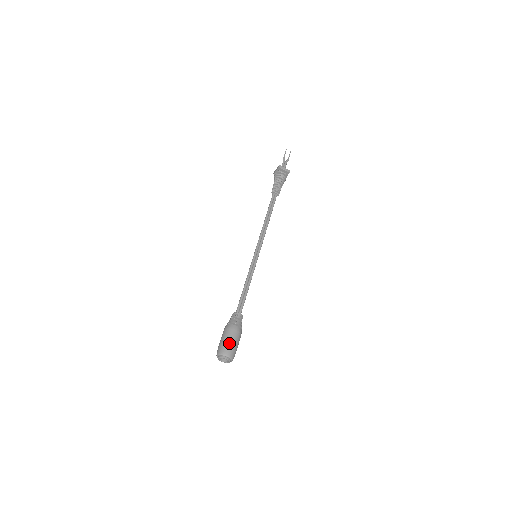
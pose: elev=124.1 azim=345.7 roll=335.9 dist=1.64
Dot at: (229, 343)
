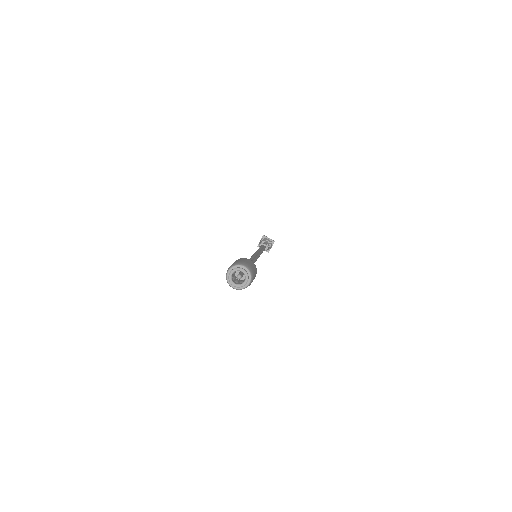
Dot at: (244, 261)
